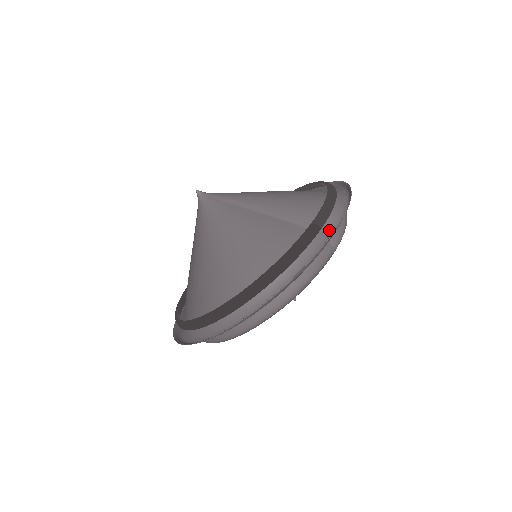
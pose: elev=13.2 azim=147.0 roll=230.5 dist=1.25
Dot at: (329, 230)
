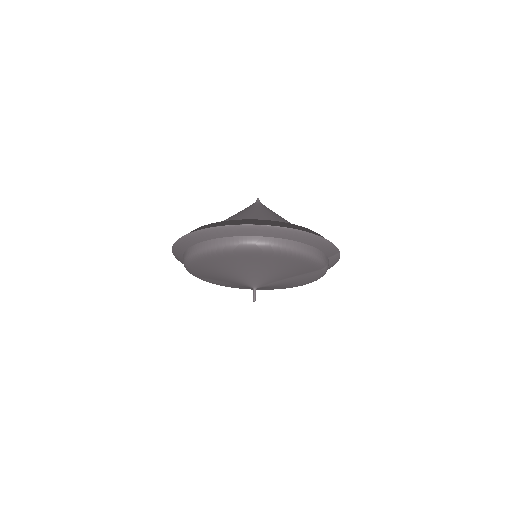
Dot at: occluded
